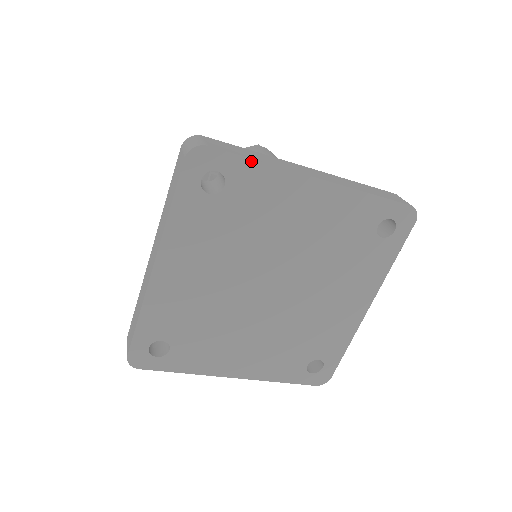
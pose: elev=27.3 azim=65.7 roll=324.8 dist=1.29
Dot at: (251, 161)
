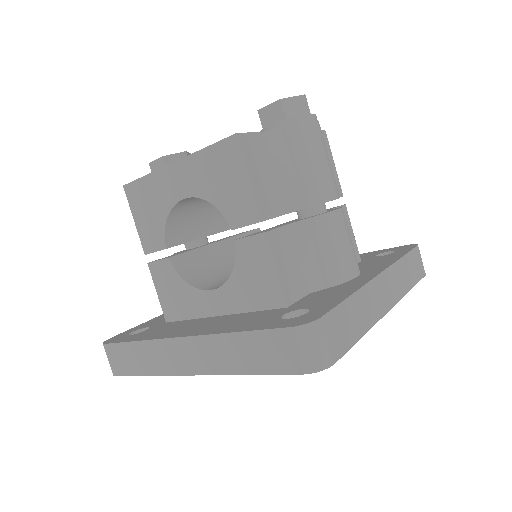
Dot at: (356, 340)
